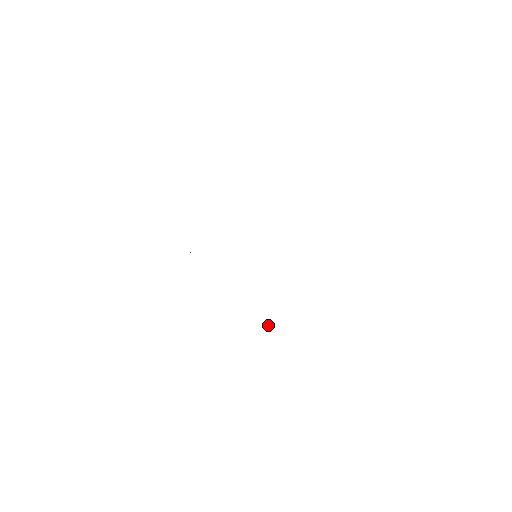
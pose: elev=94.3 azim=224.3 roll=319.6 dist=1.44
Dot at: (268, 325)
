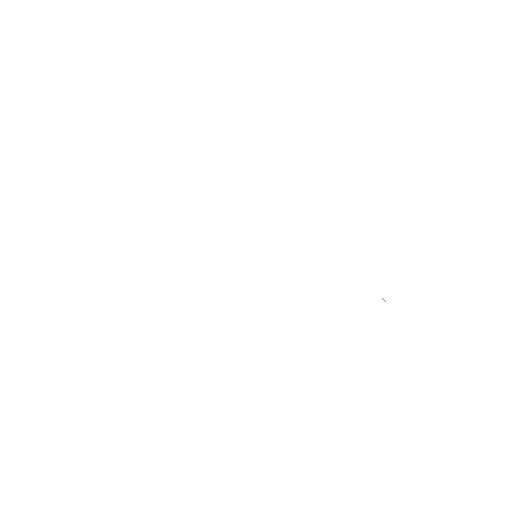
Dot at: occluded
